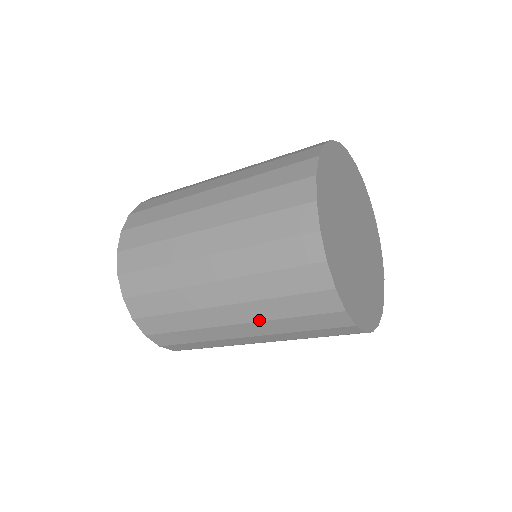
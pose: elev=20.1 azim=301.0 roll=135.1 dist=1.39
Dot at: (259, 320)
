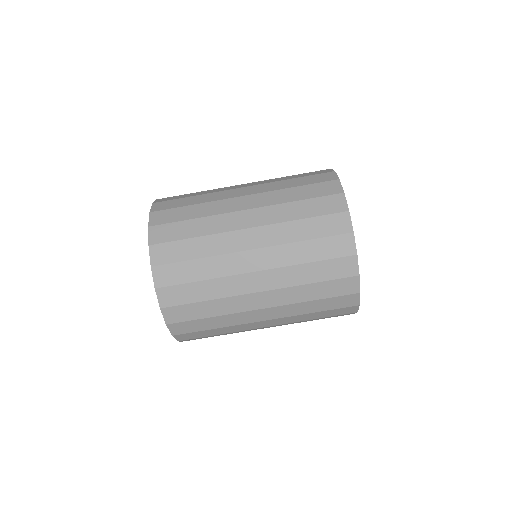
Dot at: (267, 183)
